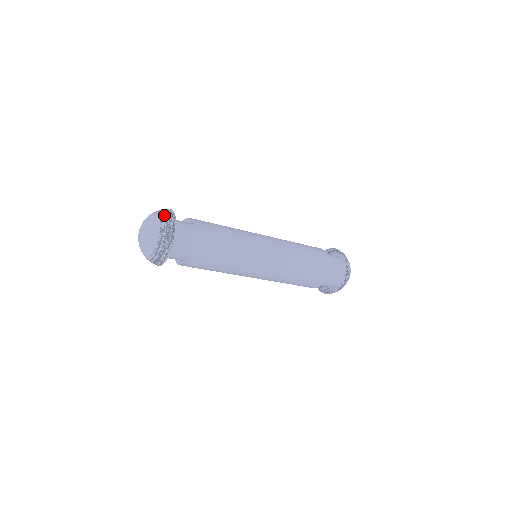
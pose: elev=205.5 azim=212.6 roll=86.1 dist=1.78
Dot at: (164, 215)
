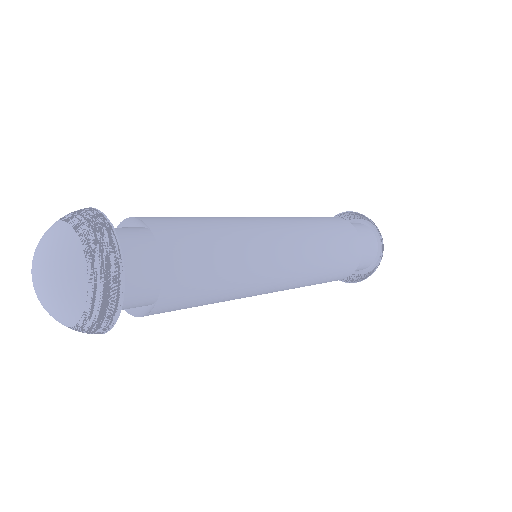
Dot at: (66, 215)
